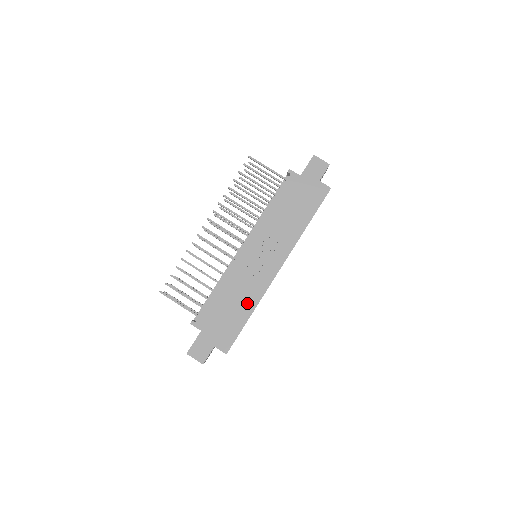
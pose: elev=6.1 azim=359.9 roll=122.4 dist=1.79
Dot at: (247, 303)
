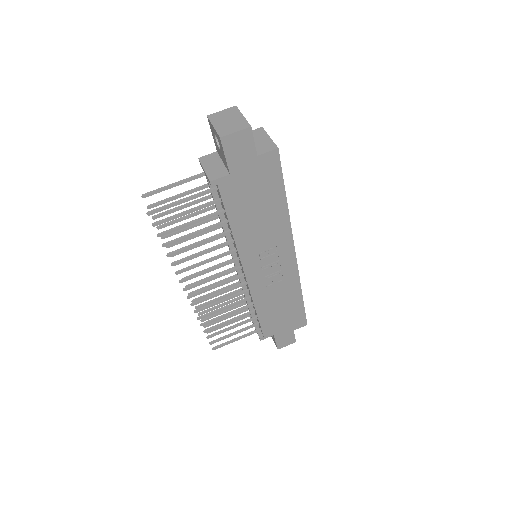
Dot at: (291, 295)
